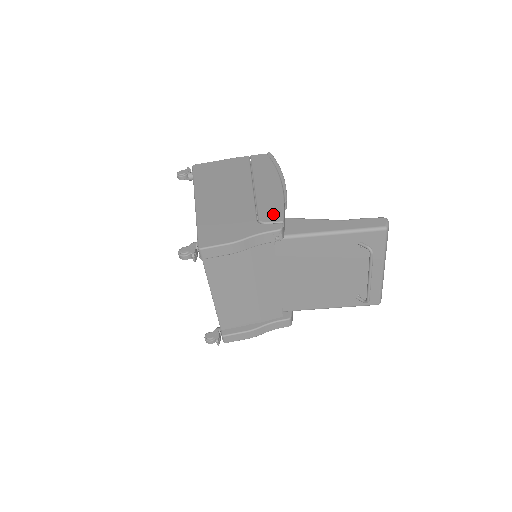
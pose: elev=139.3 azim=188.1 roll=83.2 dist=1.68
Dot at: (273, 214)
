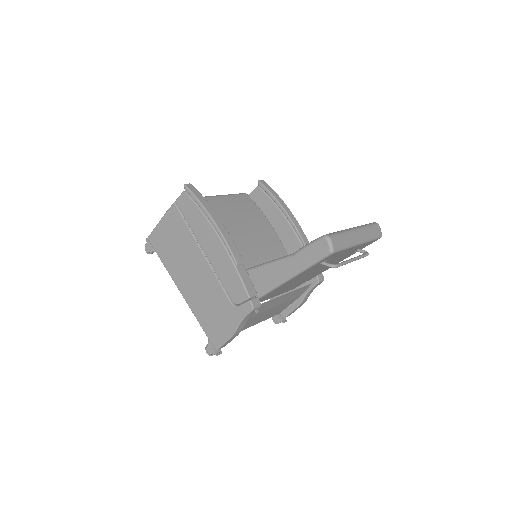
Dot at: (237, 291)
